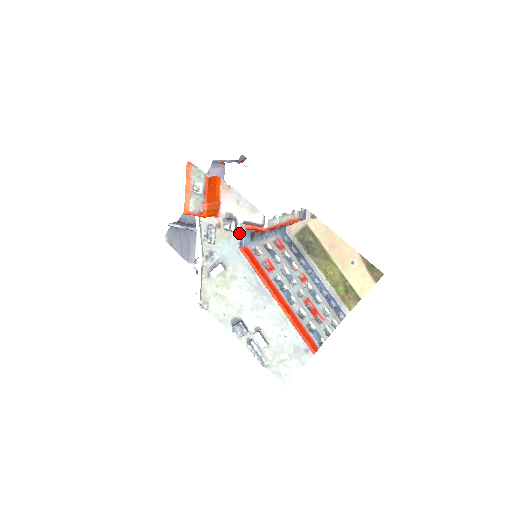
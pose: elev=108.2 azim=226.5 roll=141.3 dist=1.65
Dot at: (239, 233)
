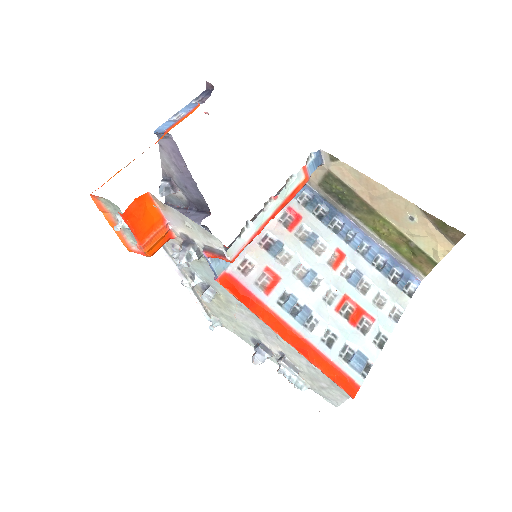
Dot at: occluded
